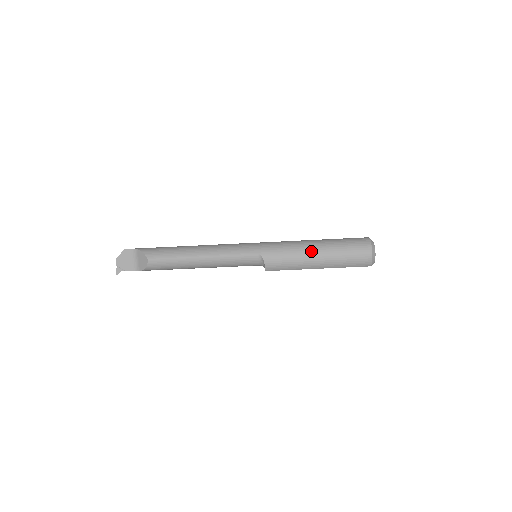
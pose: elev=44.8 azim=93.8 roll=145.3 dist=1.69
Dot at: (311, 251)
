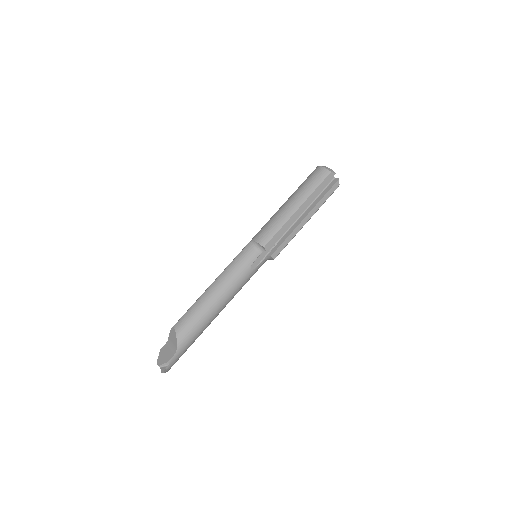
Dot at: (281, 207)
